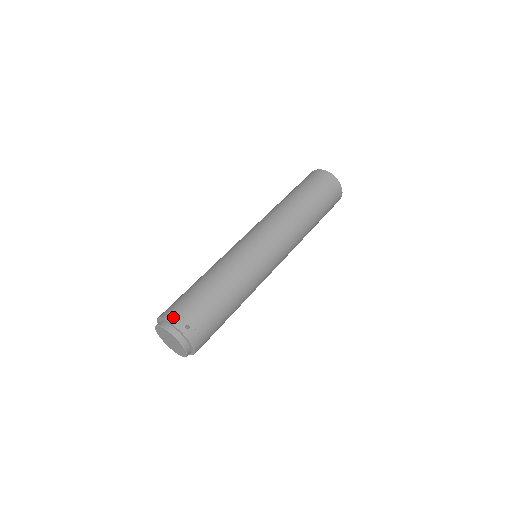
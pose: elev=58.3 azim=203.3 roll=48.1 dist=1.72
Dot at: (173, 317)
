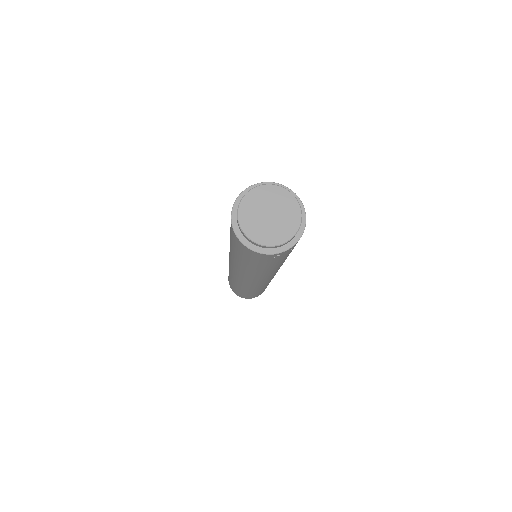
Dot at: occluded
